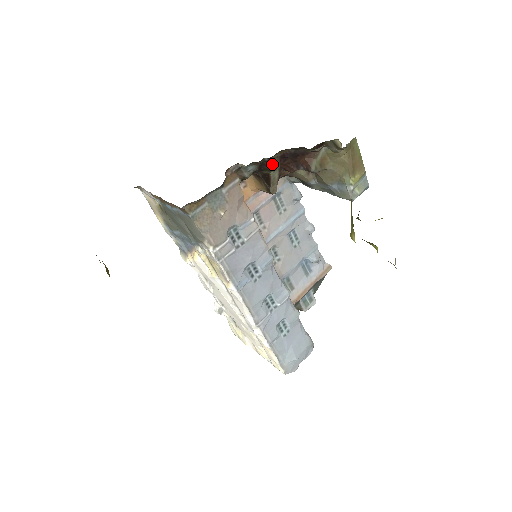
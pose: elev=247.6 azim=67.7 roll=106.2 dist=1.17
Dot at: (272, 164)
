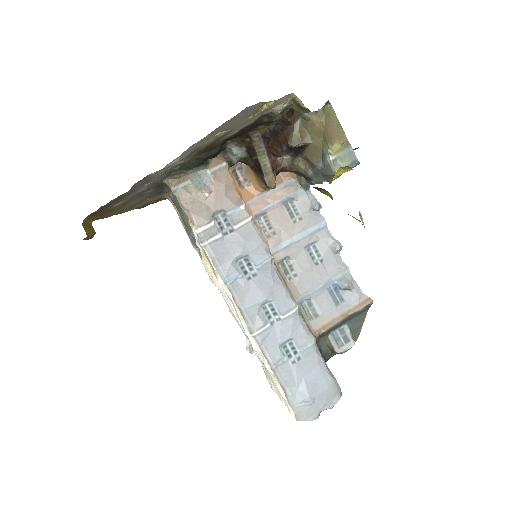
Dot at: (255, 145)
